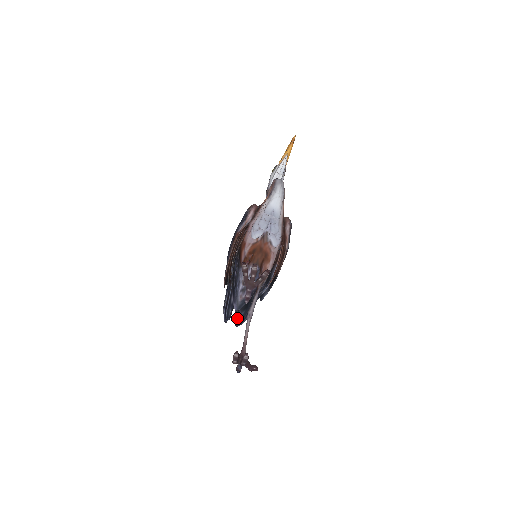
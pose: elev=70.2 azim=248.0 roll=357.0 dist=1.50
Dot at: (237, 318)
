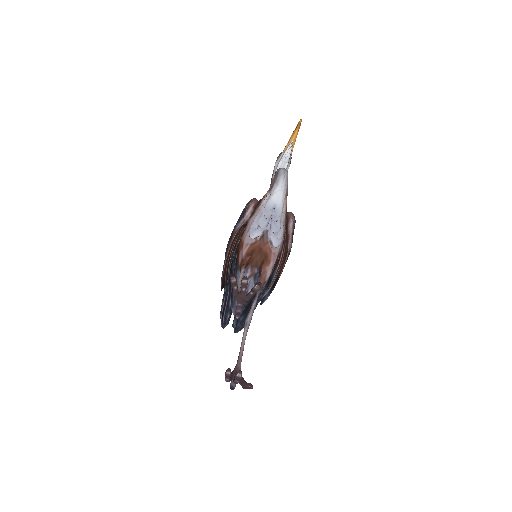
Dot at: (236, 323)
